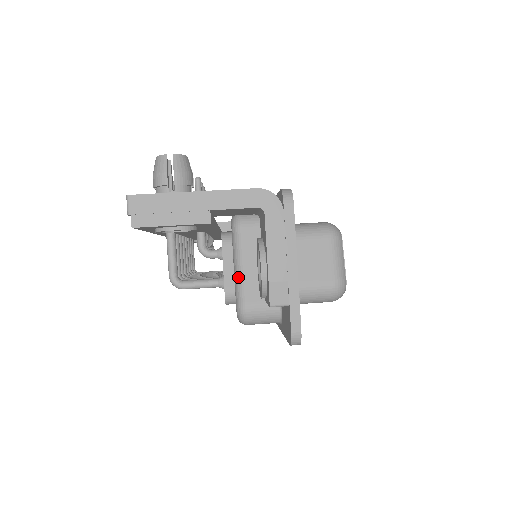
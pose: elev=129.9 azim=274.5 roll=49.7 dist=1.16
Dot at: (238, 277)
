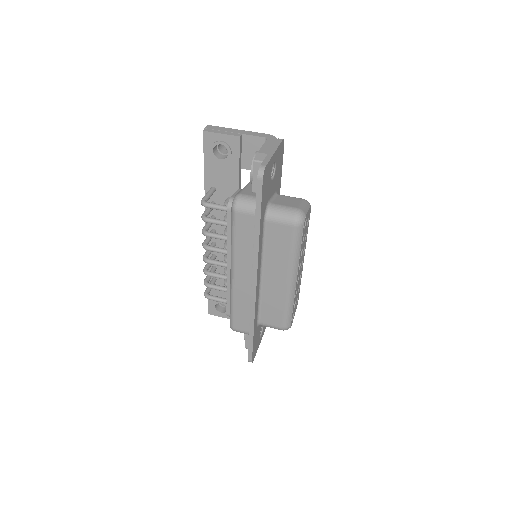
Dot at: (241, 189)
